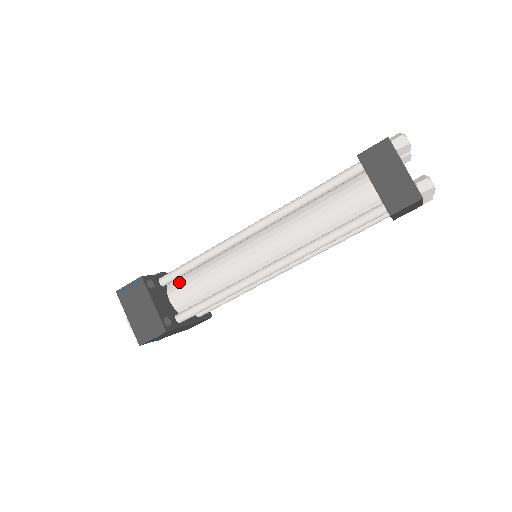
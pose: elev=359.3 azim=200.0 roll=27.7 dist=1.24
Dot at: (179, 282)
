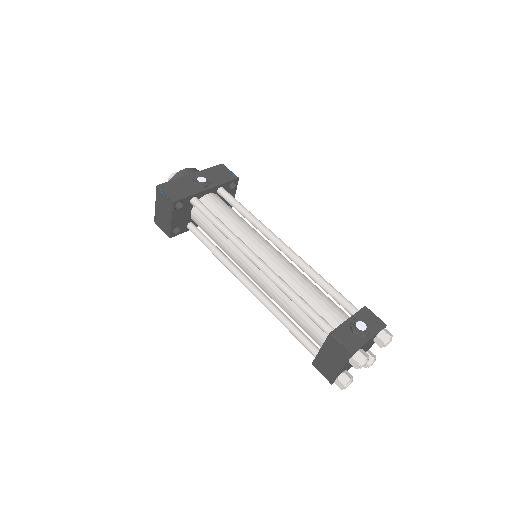
Dot at: occluded
